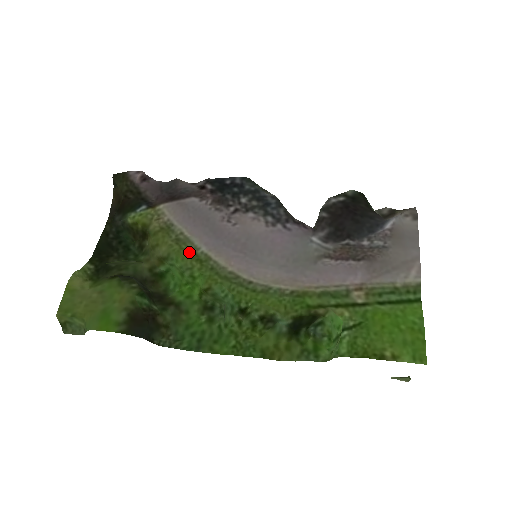
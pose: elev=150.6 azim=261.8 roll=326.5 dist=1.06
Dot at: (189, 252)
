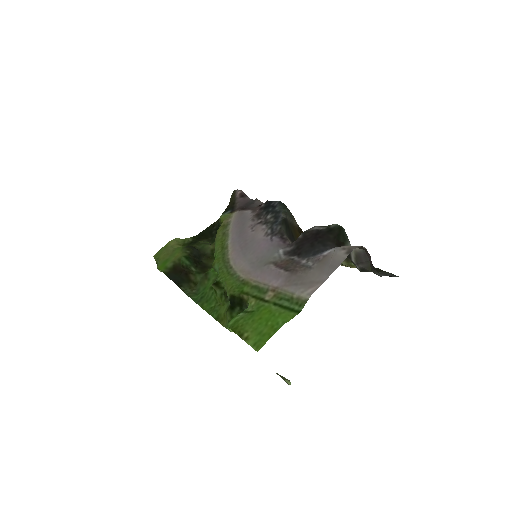
Dot at: (223, 242)
